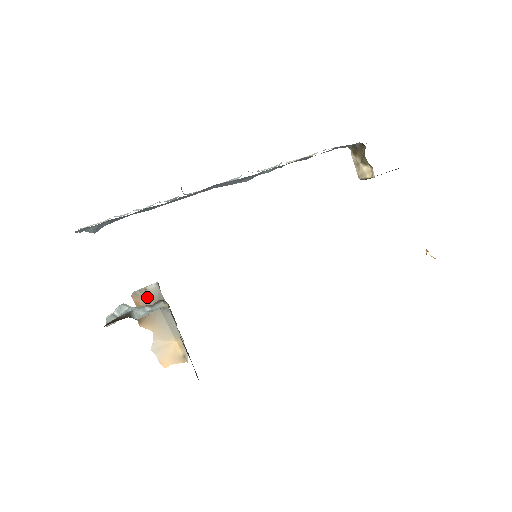
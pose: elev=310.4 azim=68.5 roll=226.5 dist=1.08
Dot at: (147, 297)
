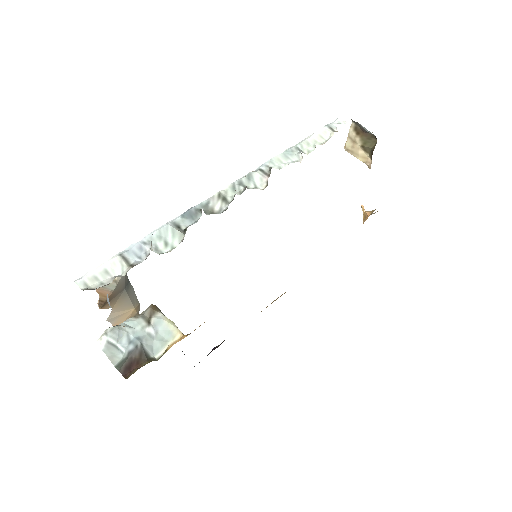
Dot at: (117, 289)
